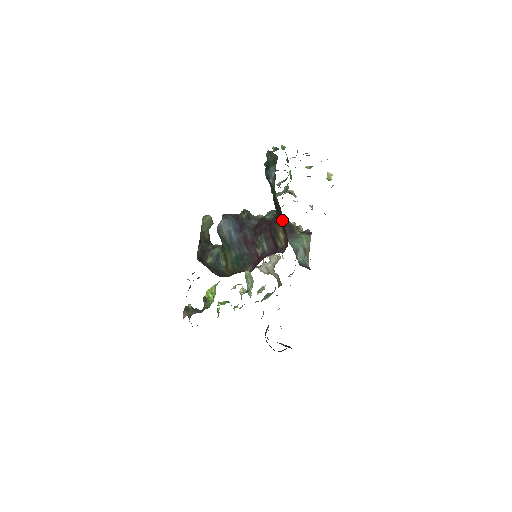
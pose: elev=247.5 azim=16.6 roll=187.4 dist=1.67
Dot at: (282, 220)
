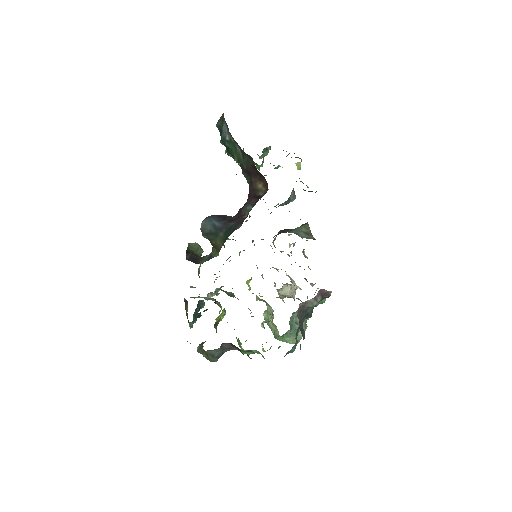
Dot at: (254, 172)
